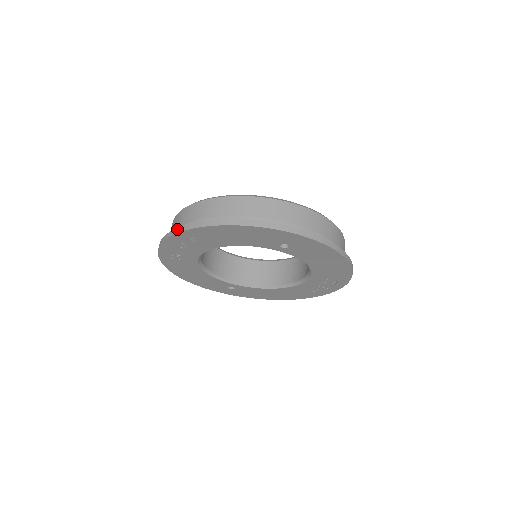
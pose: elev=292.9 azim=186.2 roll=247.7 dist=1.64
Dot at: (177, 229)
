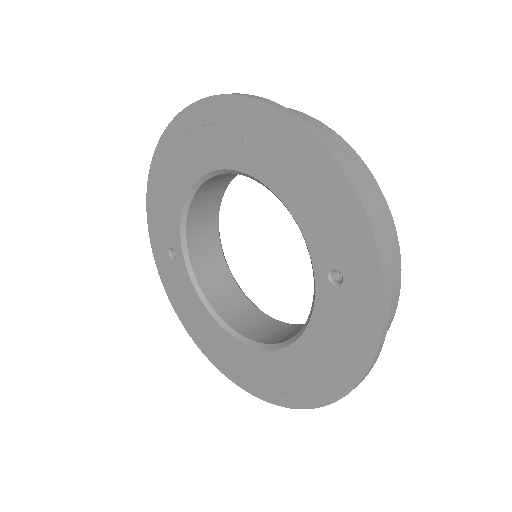
Dot at: (267, 99)
